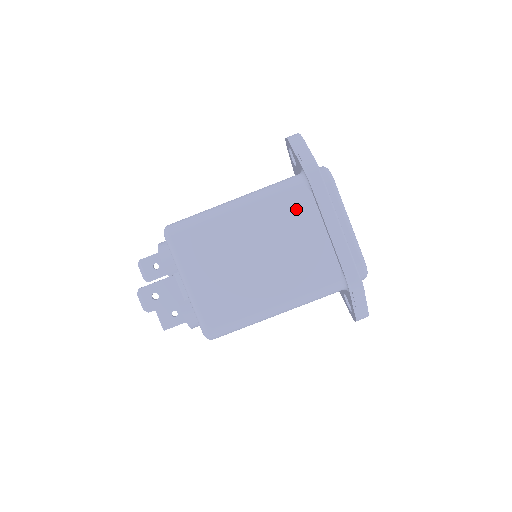
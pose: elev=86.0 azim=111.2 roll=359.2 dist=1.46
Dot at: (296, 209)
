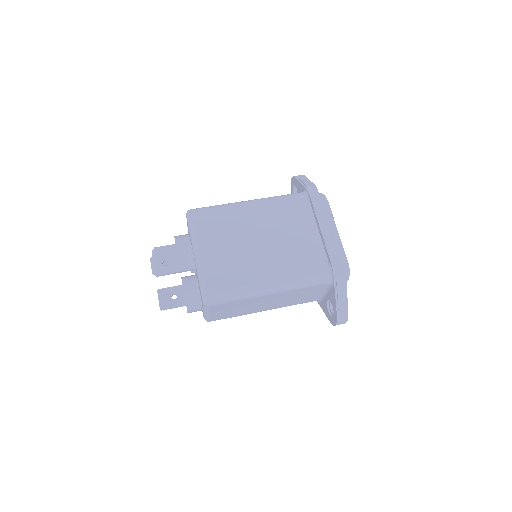
Dot at: (296, 212)
